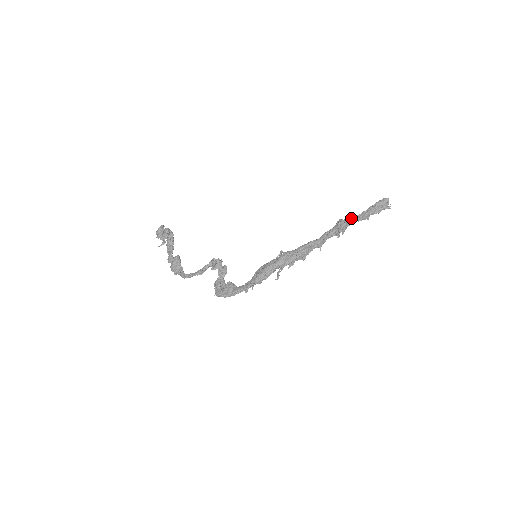
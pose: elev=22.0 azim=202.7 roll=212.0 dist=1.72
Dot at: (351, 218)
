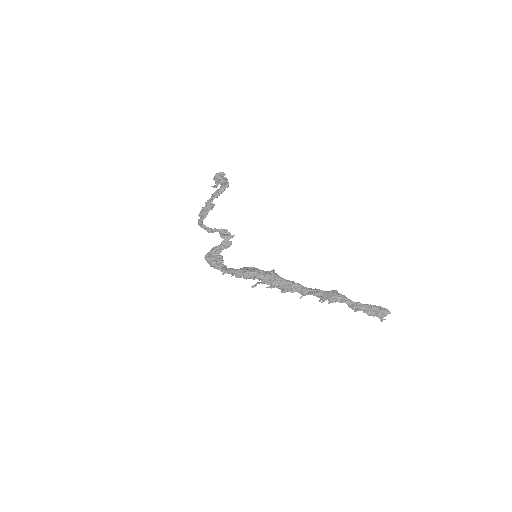
Dot at: (344, 298)
